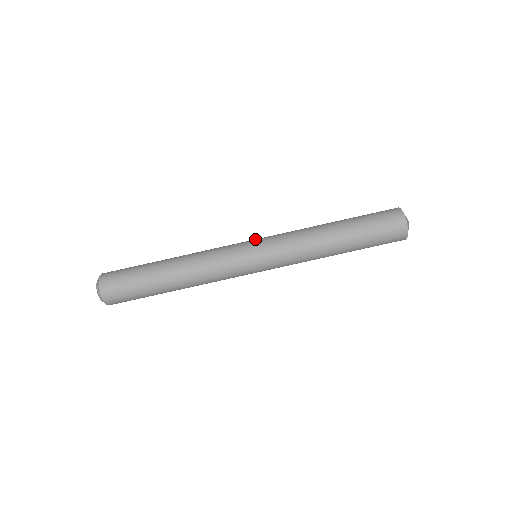
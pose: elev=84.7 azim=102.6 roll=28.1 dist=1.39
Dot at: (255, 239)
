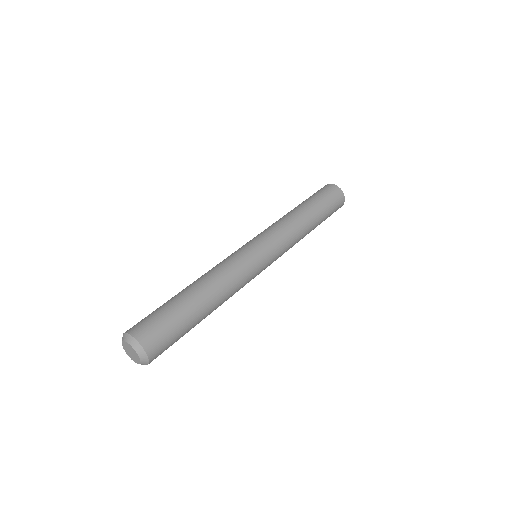
Dot at: occluded
